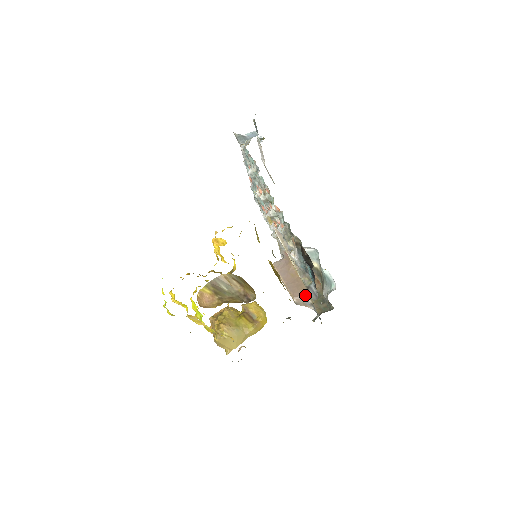
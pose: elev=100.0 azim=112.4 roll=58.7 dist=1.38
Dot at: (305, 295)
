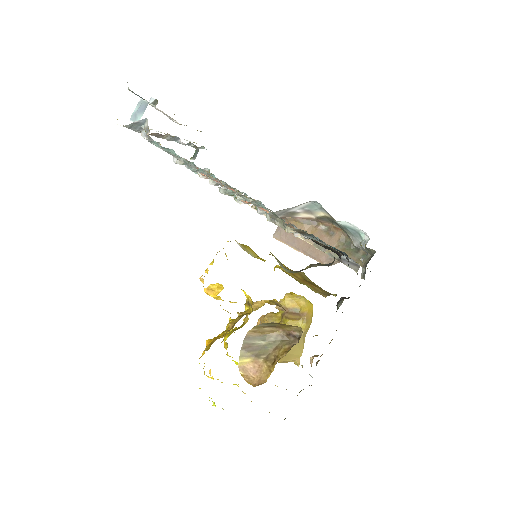
Dot at: occluded
